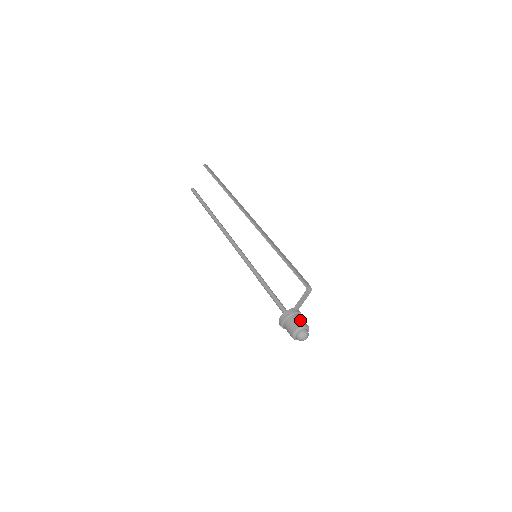
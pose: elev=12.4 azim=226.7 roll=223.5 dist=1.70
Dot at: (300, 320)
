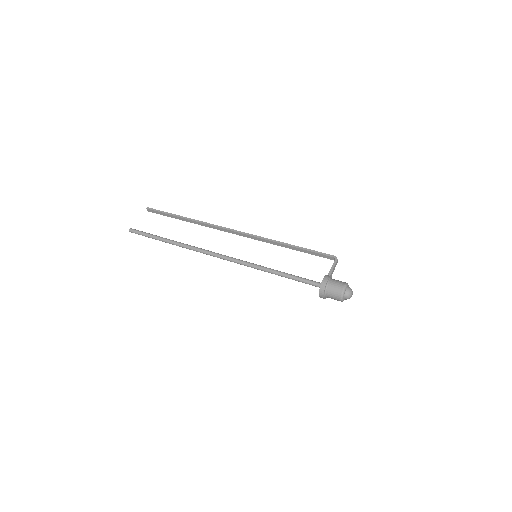
Dot at: occluded
